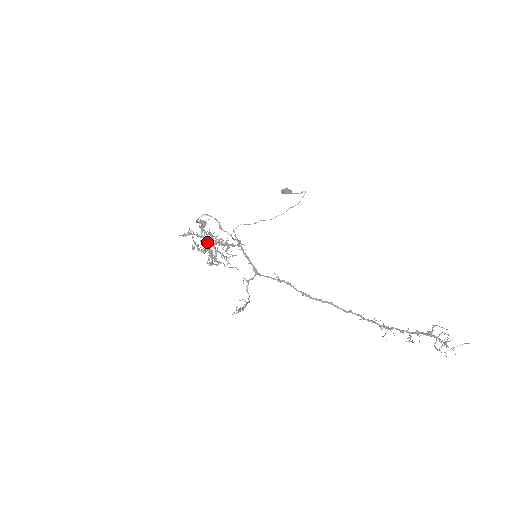
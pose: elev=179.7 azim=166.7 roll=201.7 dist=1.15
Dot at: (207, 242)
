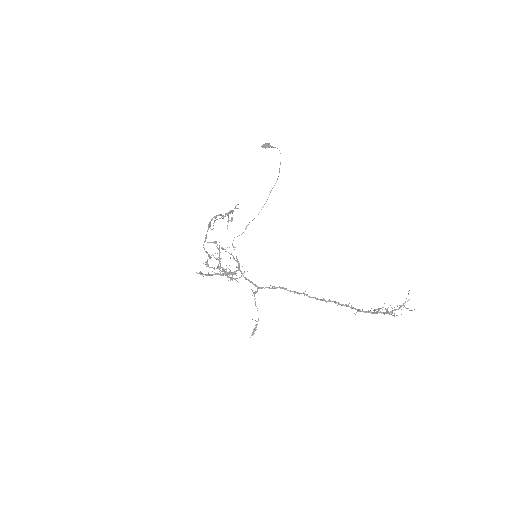
Dot at: occluded
